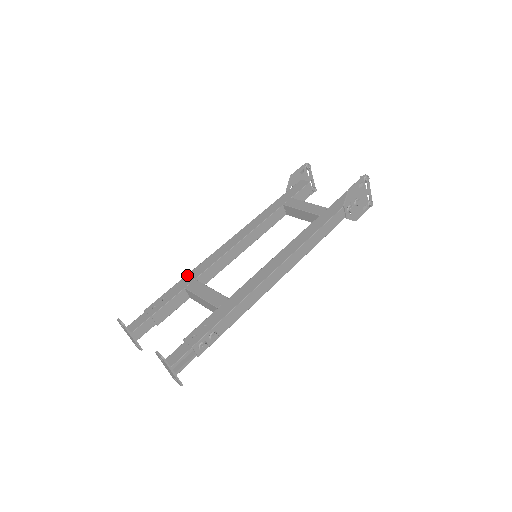
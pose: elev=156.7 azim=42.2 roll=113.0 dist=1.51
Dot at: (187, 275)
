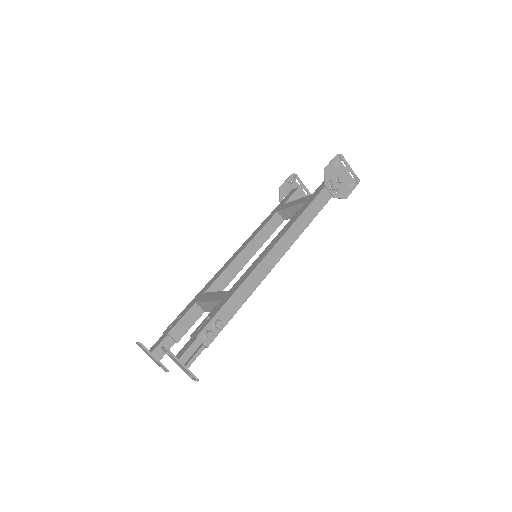
Dot at: (198, 293)
